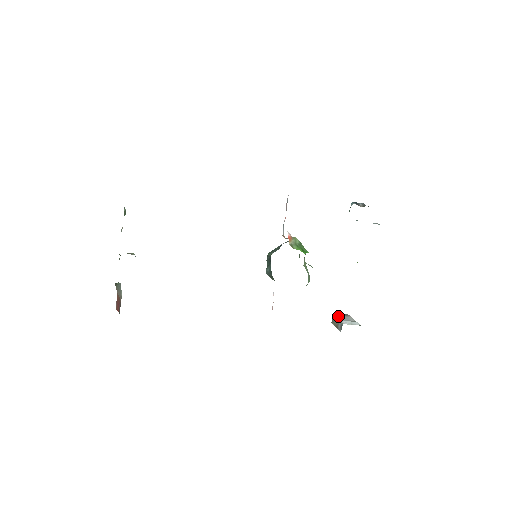
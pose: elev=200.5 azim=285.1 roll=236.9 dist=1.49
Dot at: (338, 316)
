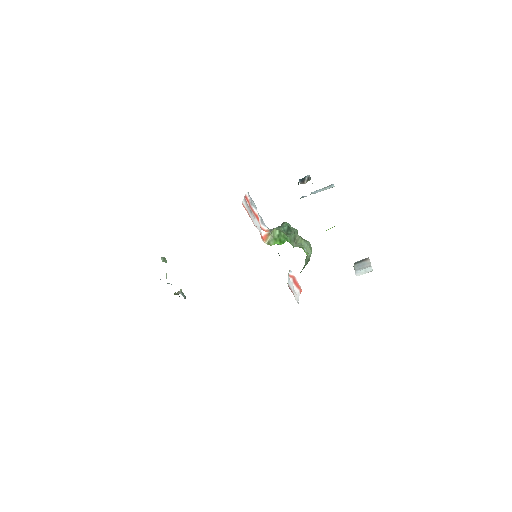
Dot at: (356, 265)
